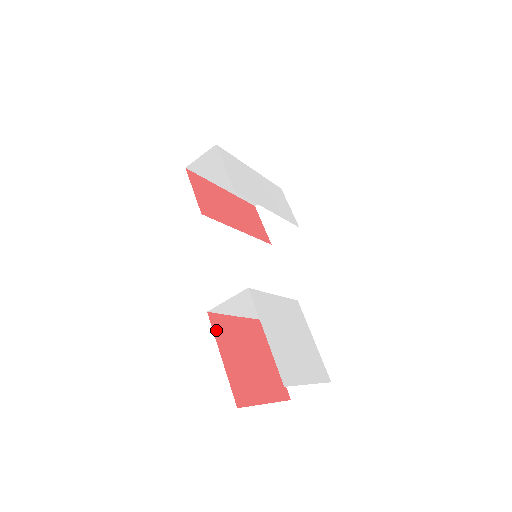
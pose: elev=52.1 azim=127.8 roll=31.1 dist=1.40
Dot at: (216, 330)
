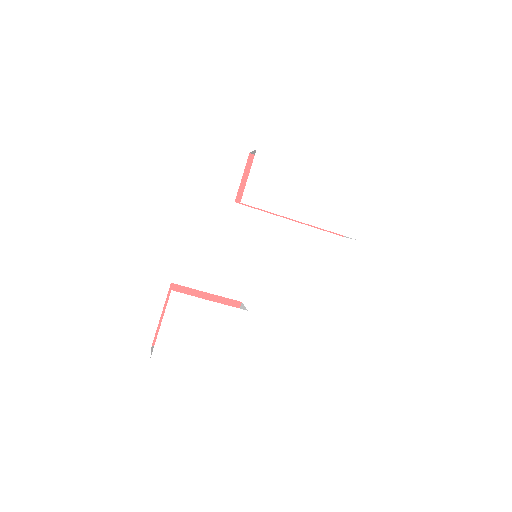
Dot at: occluded
